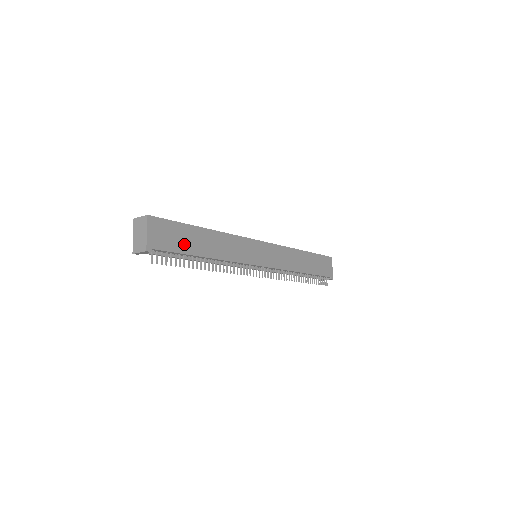
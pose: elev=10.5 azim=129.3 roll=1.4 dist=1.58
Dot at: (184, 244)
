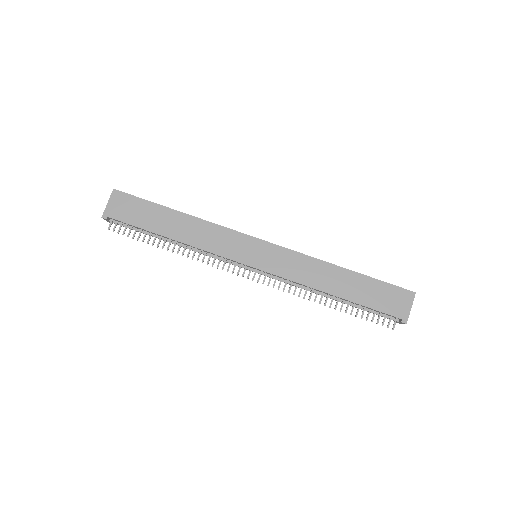
Dot at: (145, 220)
